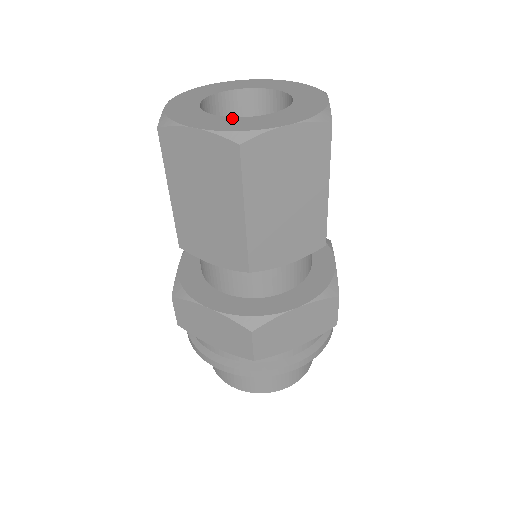
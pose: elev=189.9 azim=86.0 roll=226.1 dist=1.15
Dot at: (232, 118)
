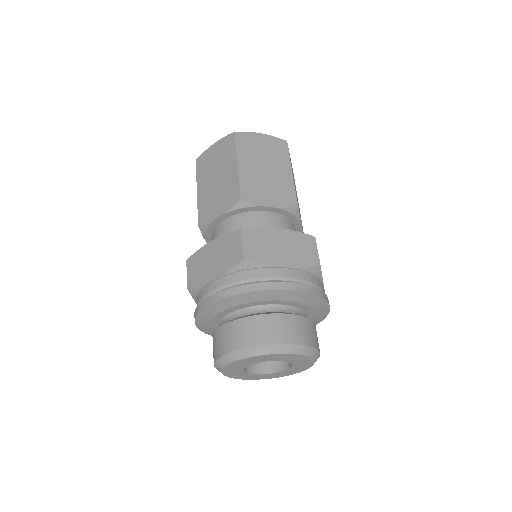
Dot at: occluded
